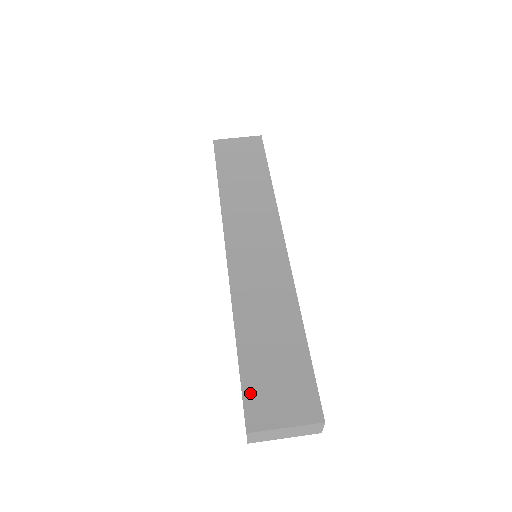
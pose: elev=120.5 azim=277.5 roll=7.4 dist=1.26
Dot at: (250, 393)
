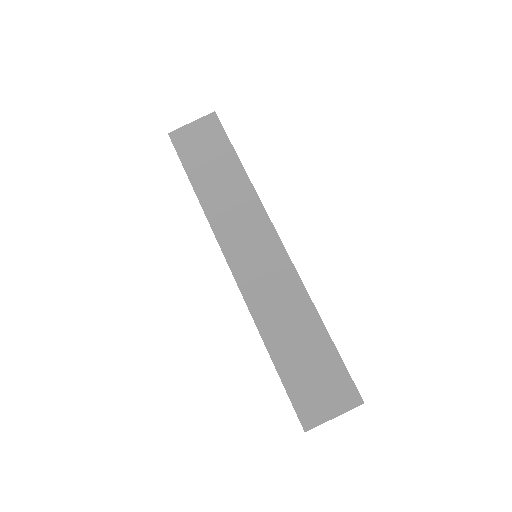
Dot at: (297, 397)
